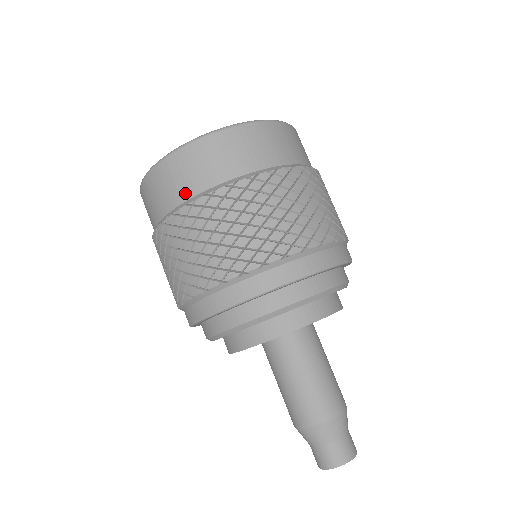
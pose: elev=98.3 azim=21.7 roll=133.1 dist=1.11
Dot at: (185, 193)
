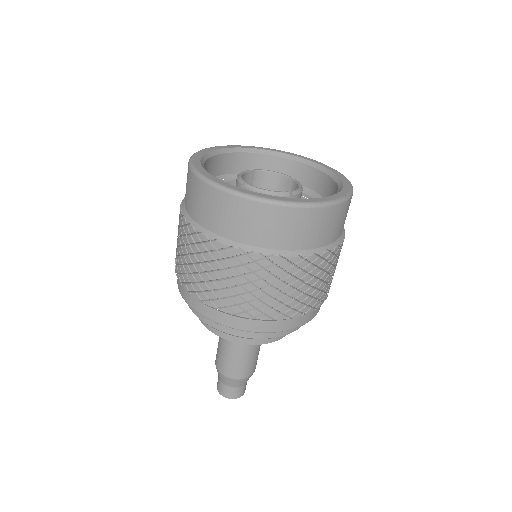
Dot at: (211, 225)
